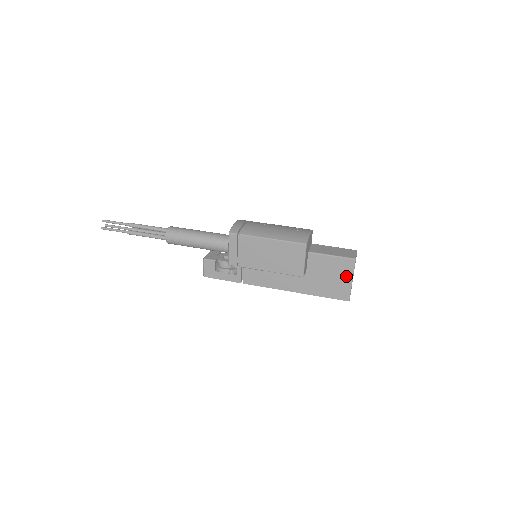
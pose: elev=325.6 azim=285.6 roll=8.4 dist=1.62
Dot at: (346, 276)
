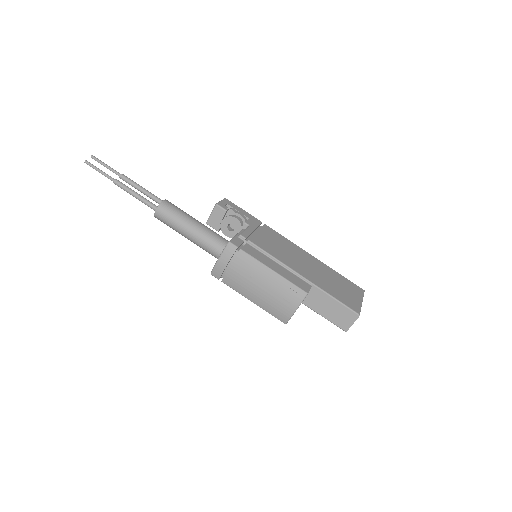
Dot at: occluded
